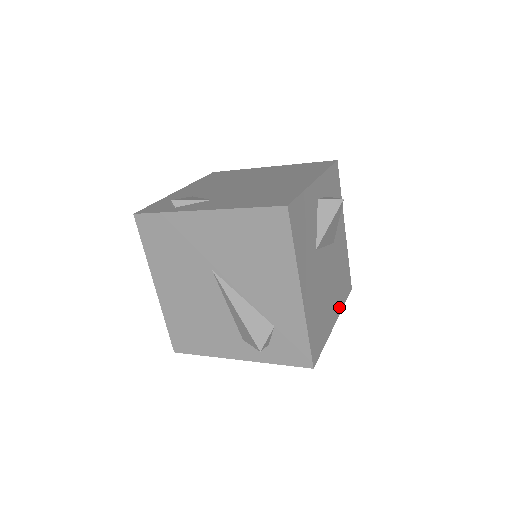
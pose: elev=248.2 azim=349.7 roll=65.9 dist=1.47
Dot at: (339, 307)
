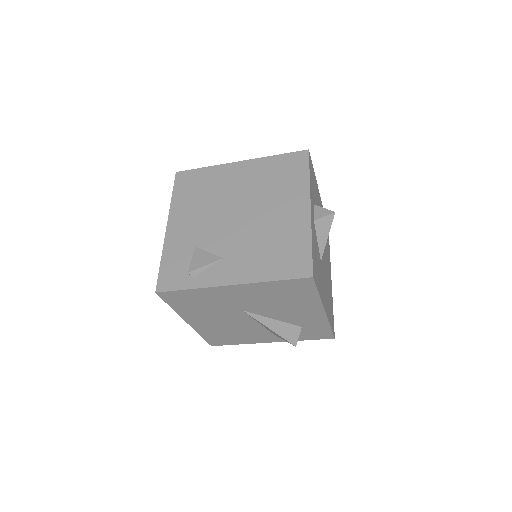
Dot at: occluded
